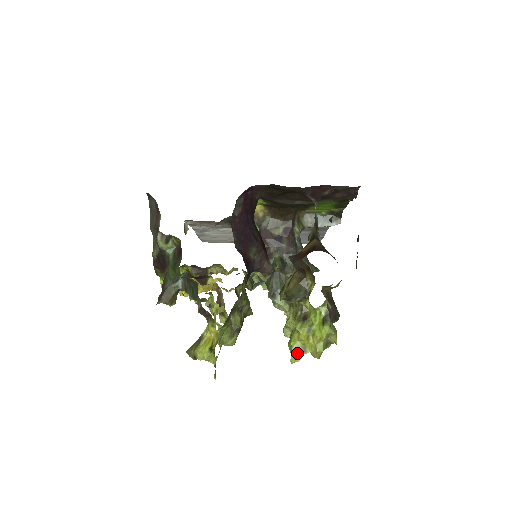
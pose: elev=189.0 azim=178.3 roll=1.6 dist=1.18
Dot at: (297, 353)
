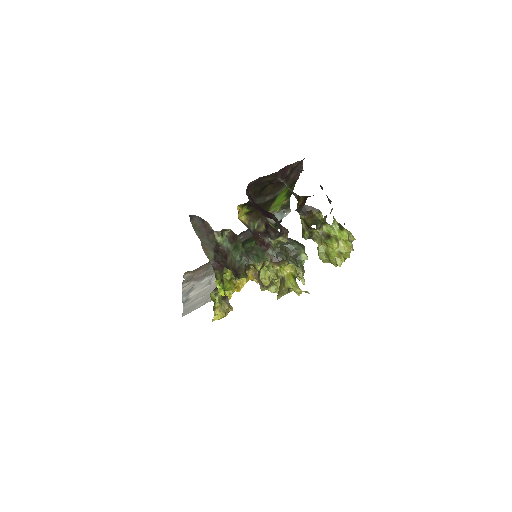
Dot at: (339, 257)
